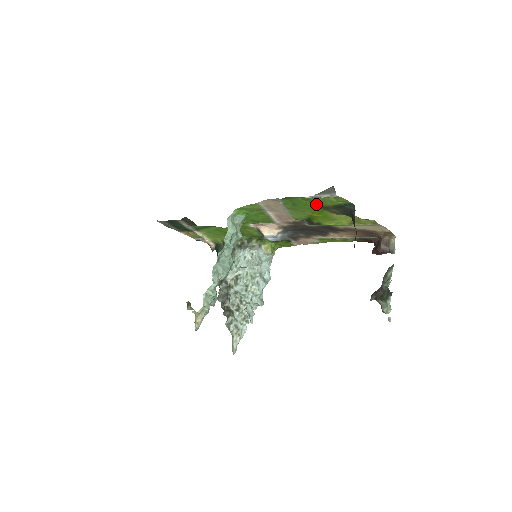
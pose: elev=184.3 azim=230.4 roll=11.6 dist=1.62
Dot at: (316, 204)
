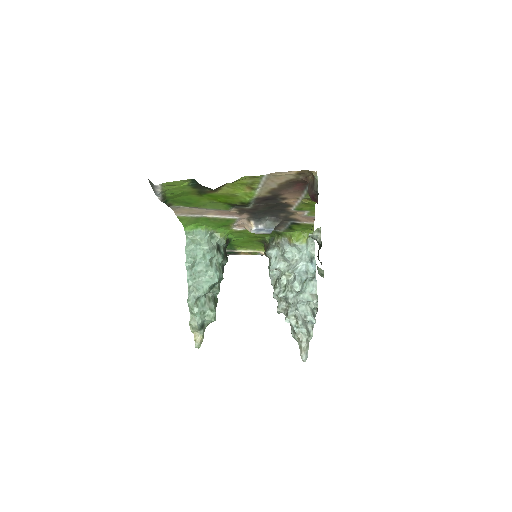
Dot at: (190, 194)
